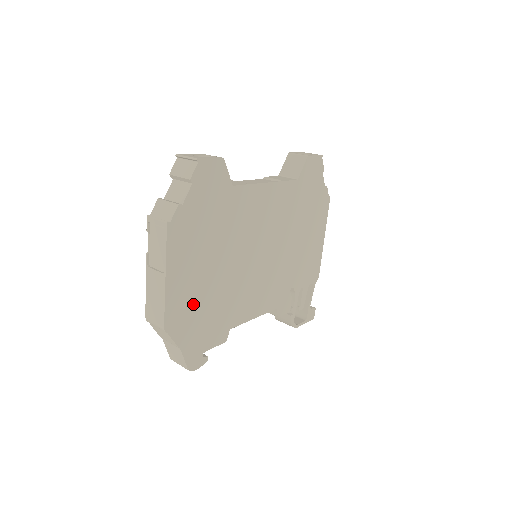
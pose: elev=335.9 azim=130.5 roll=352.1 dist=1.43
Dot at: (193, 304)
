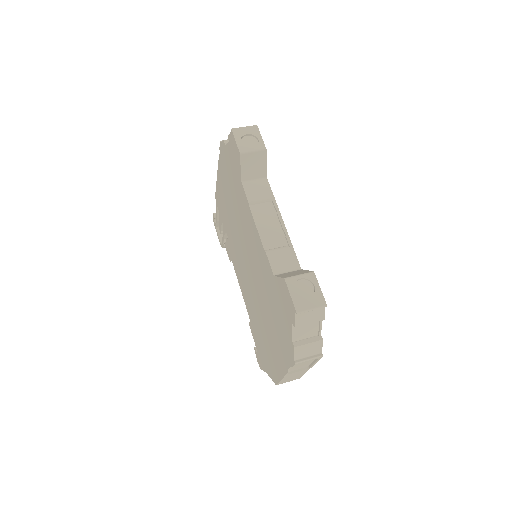
Dot at: occluded
